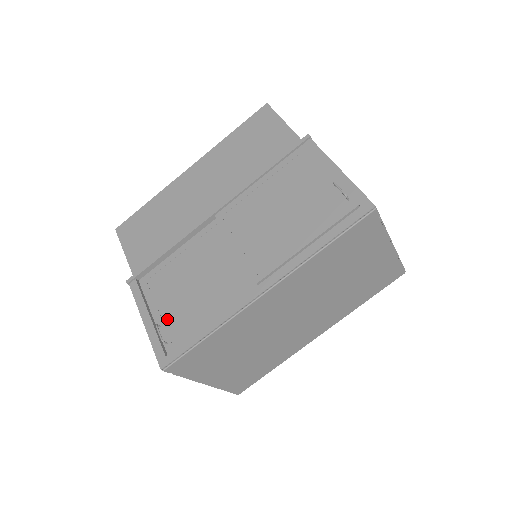
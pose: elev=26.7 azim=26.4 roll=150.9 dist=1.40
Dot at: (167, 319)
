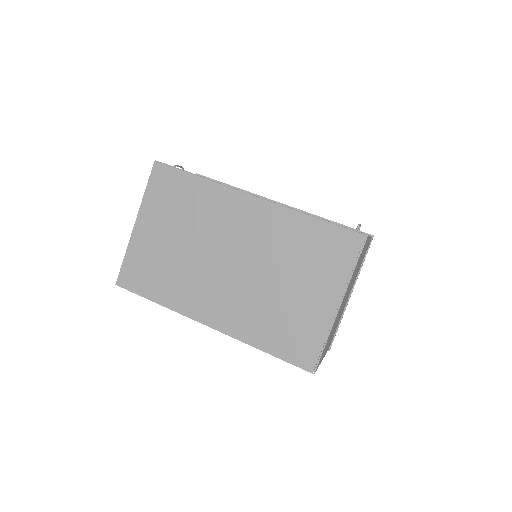
Dot at: occluded
